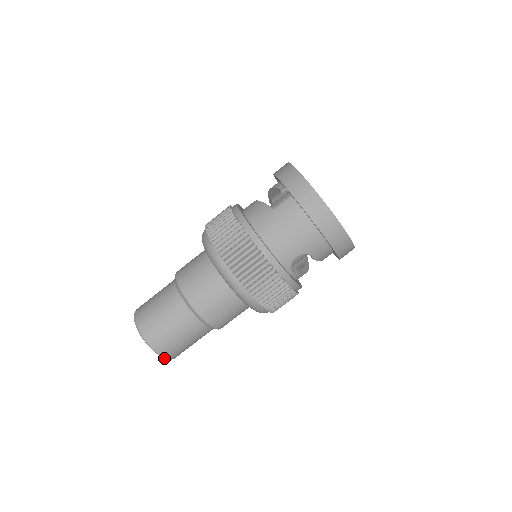
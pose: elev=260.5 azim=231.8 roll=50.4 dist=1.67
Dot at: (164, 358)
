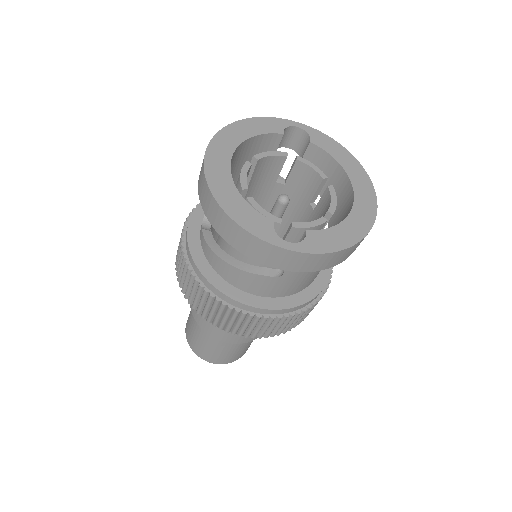
Dot at: occluded
